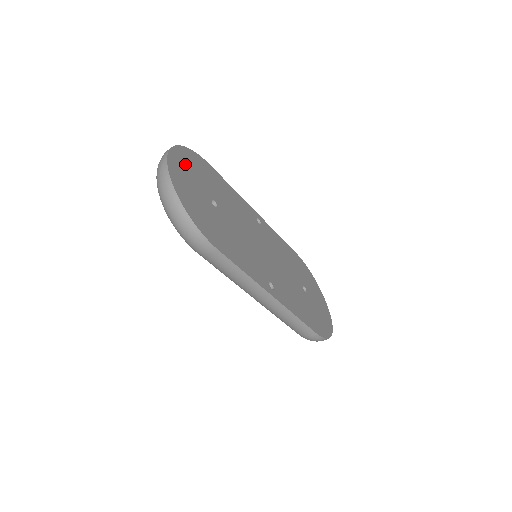
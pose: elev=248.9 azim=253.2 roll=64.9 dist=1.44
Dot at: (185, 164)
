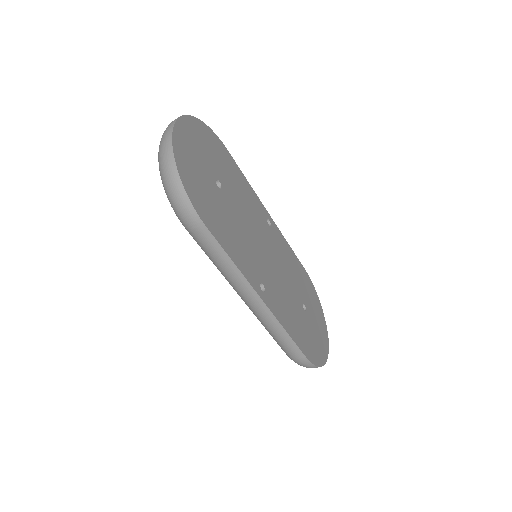
Dot at: (196, 136)
